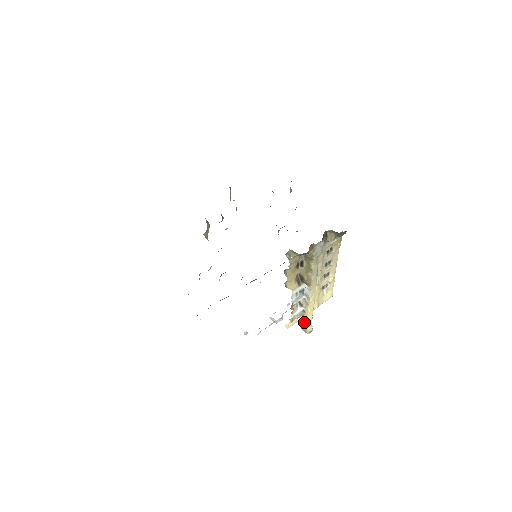
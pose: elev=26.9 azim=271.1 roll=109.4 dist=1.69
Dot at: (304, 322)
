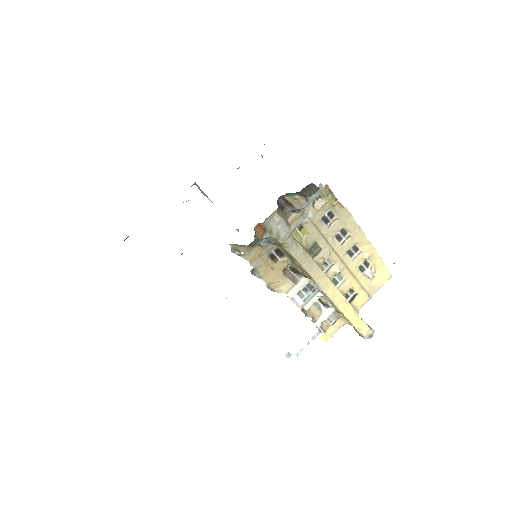
Dot at: (351, 325)
